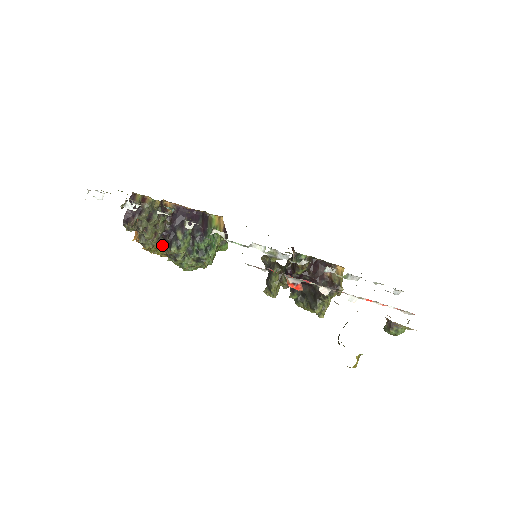
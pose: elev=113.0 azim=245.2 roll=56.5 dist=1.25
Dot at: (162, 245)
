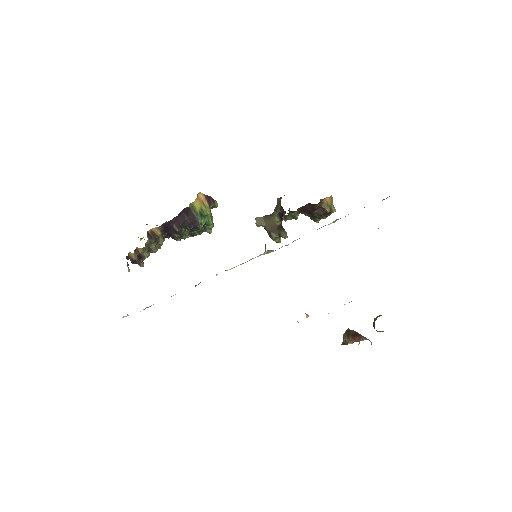
Dot at: occluded
